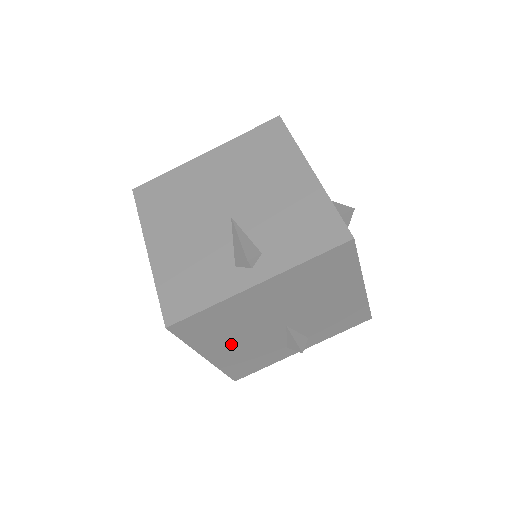
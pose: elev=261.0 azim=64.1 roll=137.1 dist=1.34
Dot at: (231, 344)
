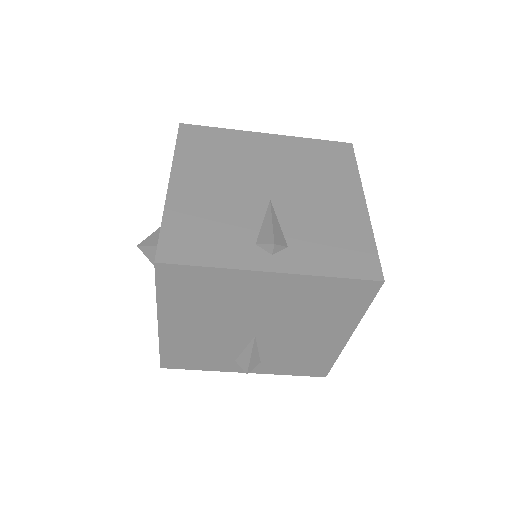
Dot at: occluded
